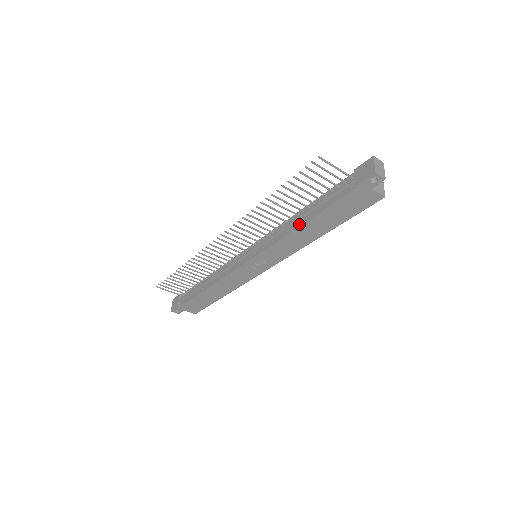
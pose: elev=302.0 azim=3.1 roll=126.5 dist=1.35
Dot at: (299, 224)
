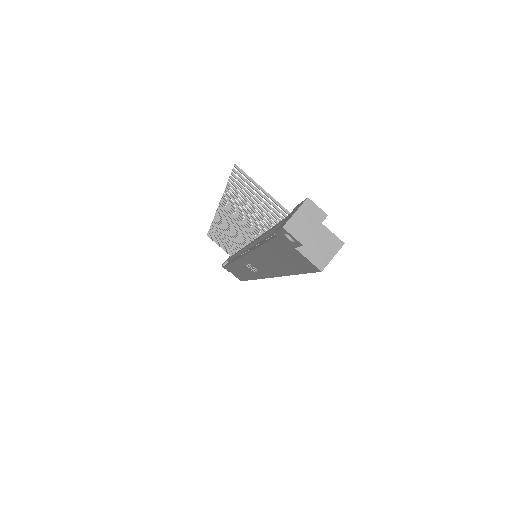
Dot at: (257, 246)
